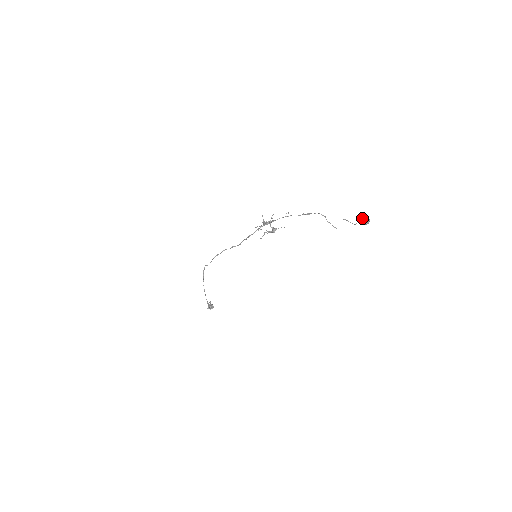
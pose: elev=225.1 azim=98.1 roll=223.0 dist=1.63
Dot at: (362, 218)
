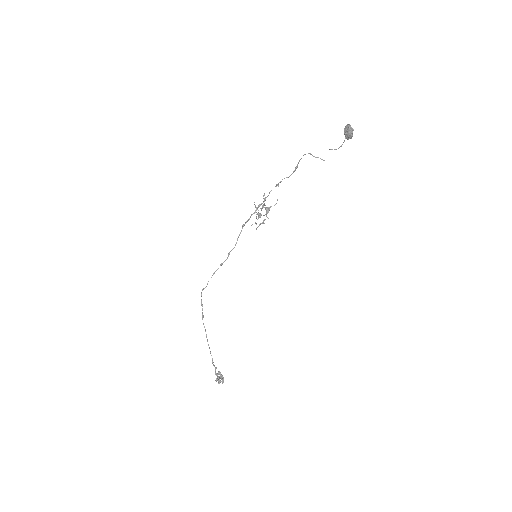
Dot at: (344, 129)
